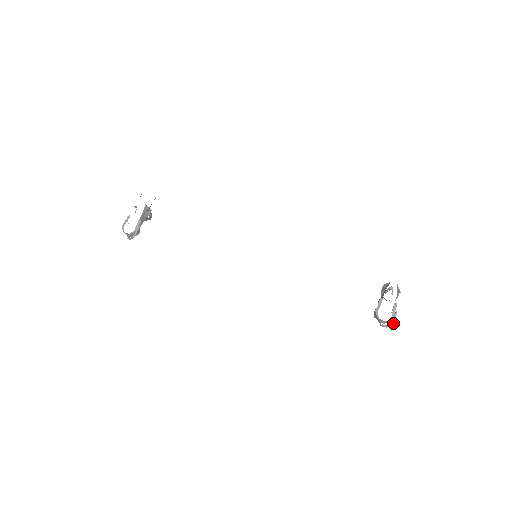
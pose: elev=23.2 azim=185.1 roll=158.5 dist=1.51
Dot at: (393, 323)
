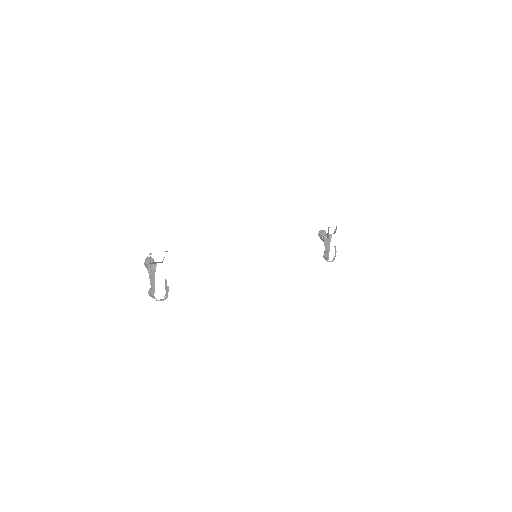
Dot at: occluded
